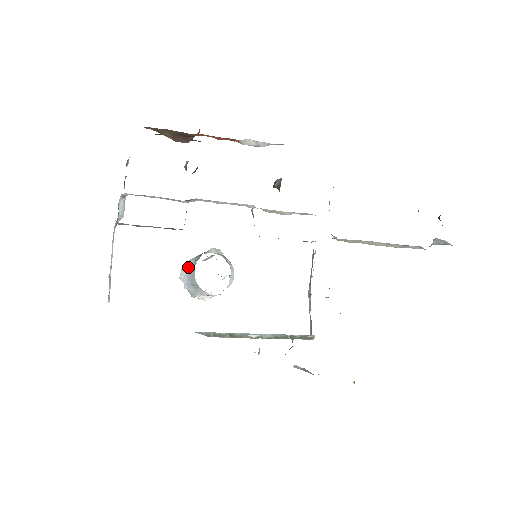
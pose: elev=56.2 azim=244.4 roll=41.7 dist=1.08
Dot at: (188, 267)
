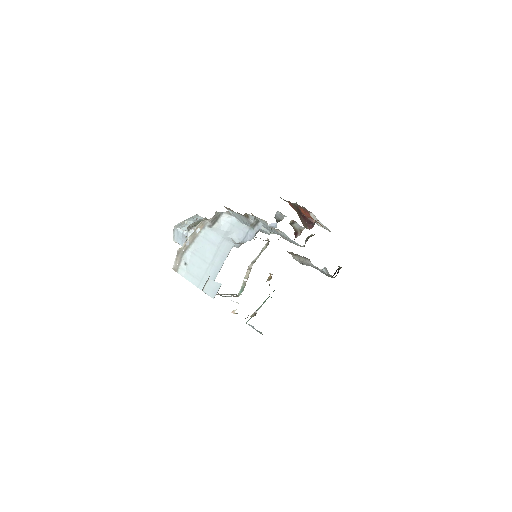
Dot at: occluded
